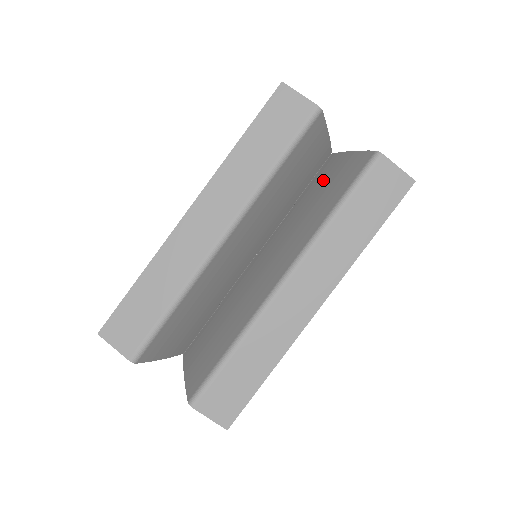
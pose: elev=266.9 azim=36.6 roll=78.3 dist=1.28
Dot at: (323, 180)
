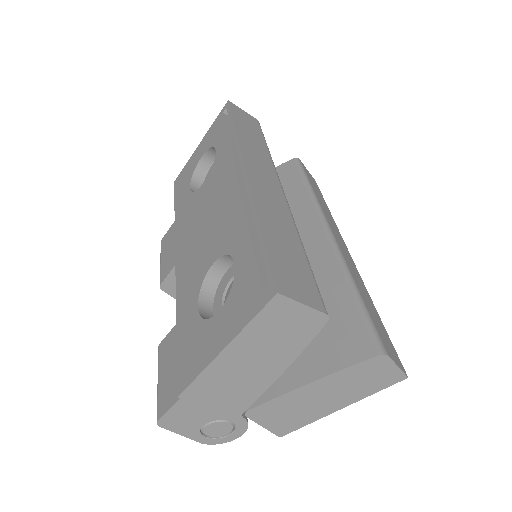
Dot at: occluded
